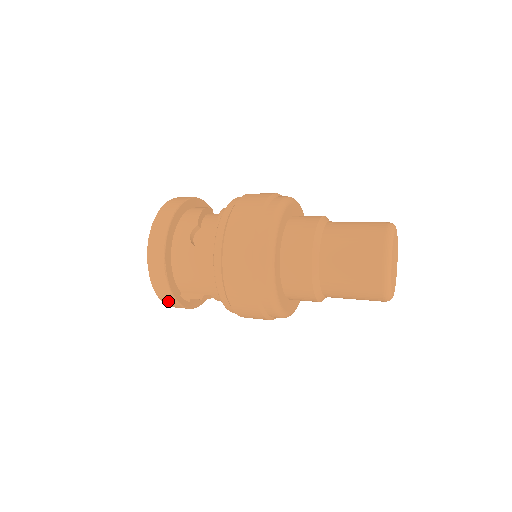
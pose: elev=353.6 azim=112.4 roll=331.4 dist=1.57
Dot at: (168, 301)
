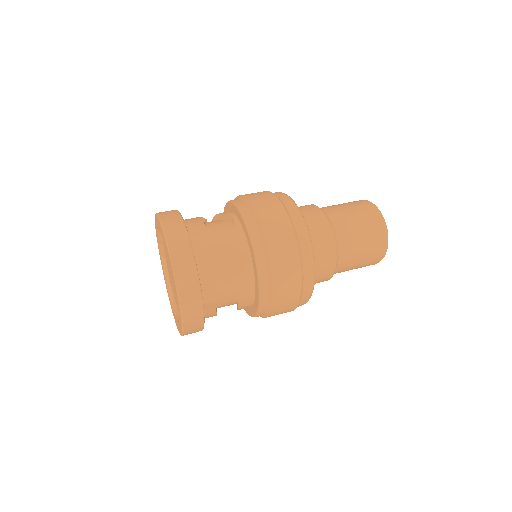
Dot at: (190, 304)
